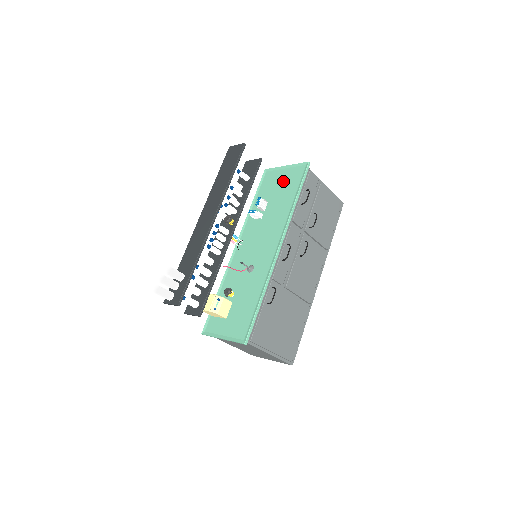
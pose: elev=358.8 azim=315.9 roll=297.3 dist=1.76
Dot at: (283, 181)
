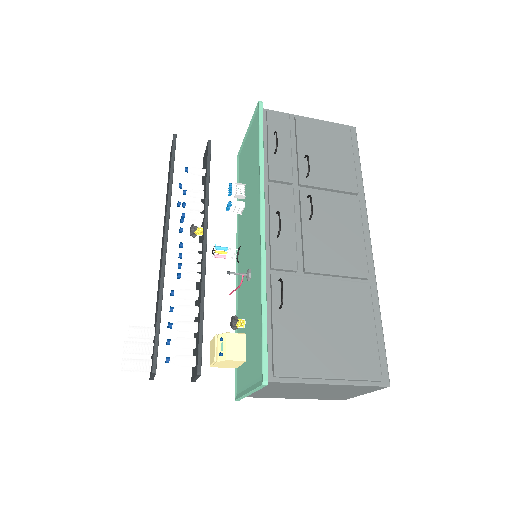
Dot at: (249, 147)
